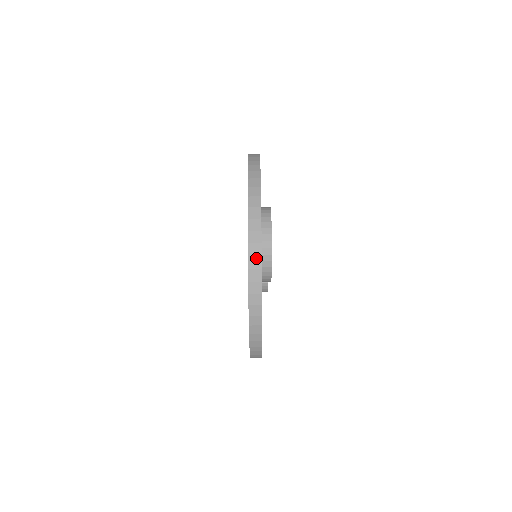
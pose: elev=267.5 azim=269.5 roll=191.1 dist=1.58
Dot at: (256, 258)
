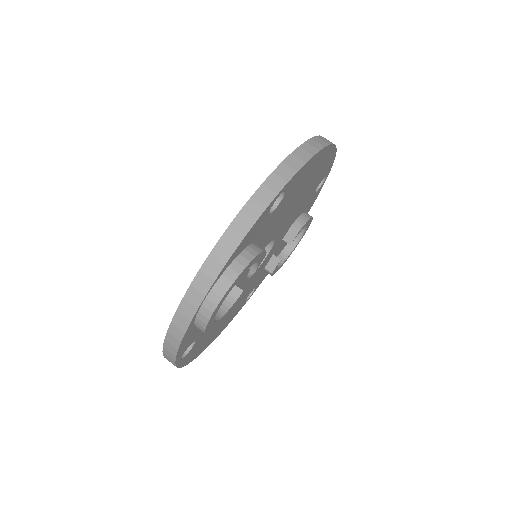
Dot at: (184, 319)
